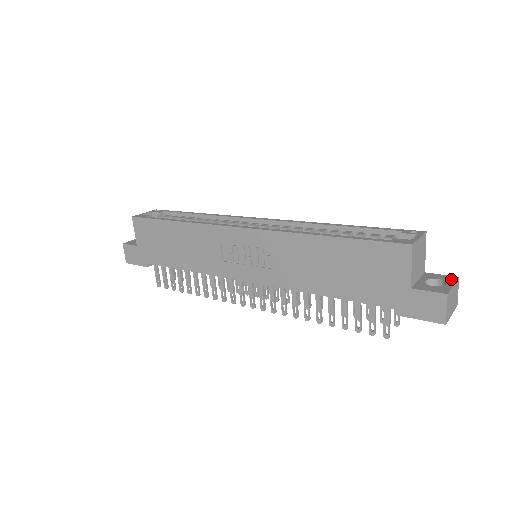
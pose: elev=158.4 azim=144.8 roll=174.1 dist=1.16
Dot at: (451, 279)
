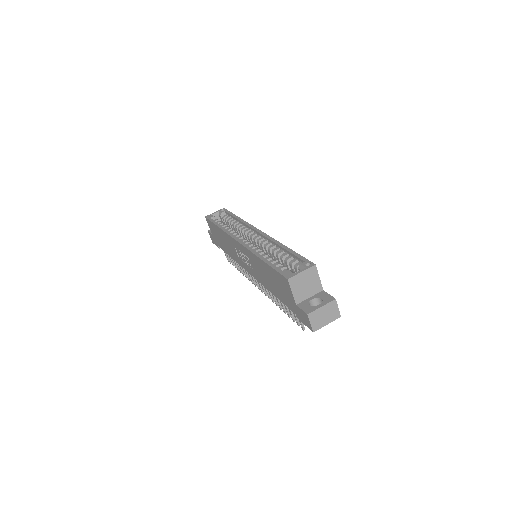
Dot at: (328, 300)
